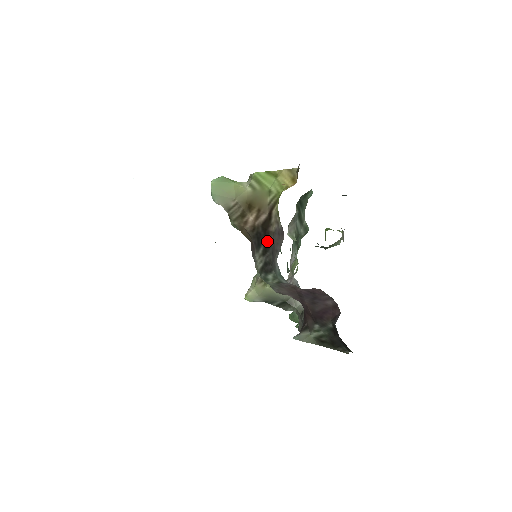
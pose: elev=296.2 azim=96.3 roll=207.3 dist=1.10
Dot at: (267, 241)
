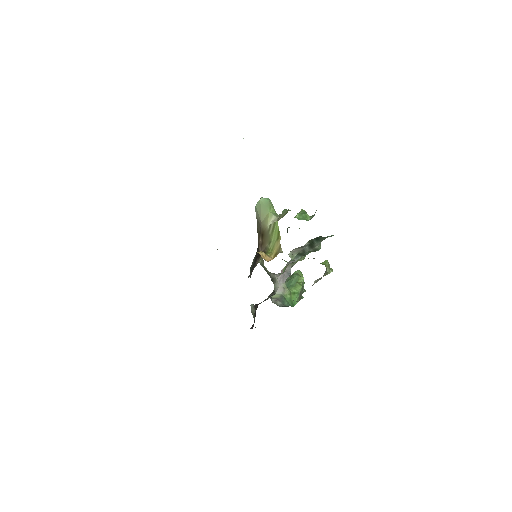
Dot at: (255, 262)
